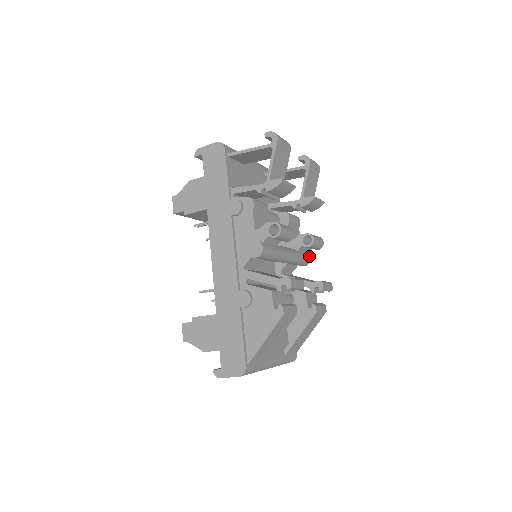
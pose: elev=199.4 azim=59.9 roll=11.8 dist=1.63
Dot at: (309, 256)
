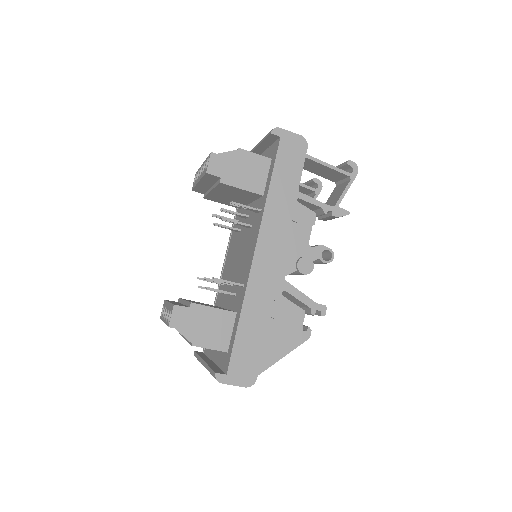
Dot at: occluded
